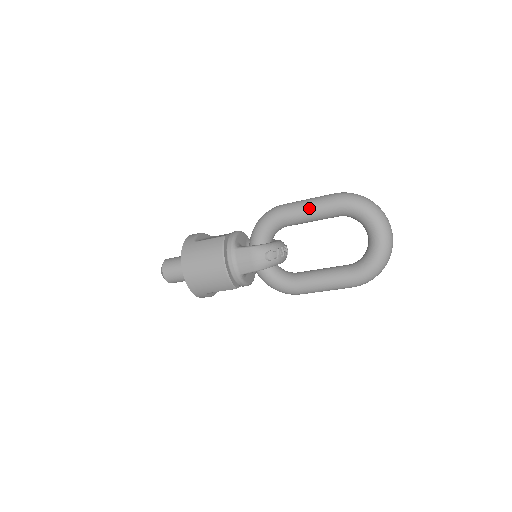
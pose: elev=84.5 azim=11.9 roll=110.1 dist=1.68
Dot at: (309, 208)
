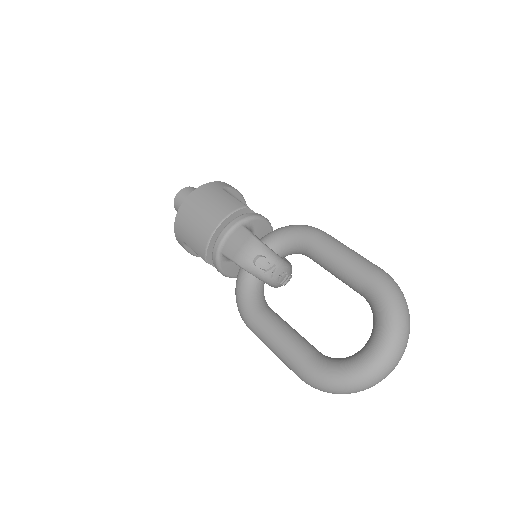
Dot at: (341, 256)
